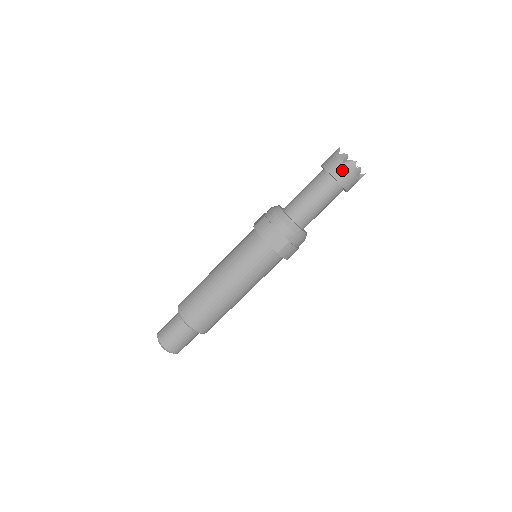
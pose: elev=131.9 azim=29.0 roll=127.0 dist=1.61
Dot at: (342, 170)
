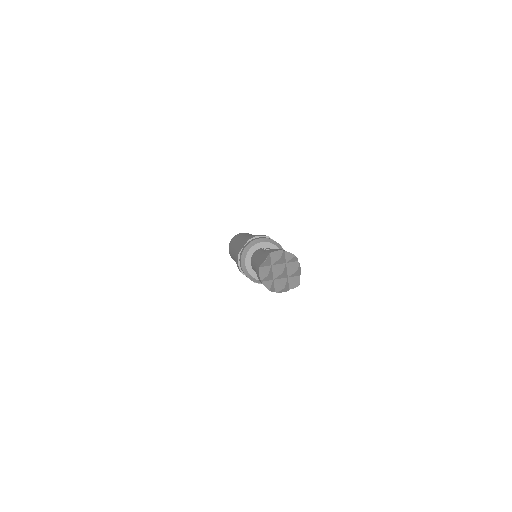
Dot at: occluded
